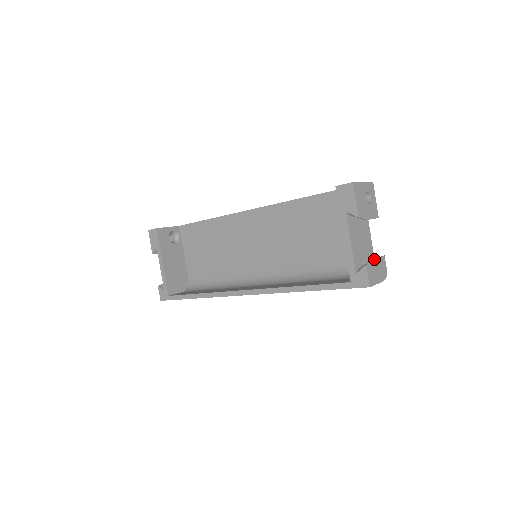
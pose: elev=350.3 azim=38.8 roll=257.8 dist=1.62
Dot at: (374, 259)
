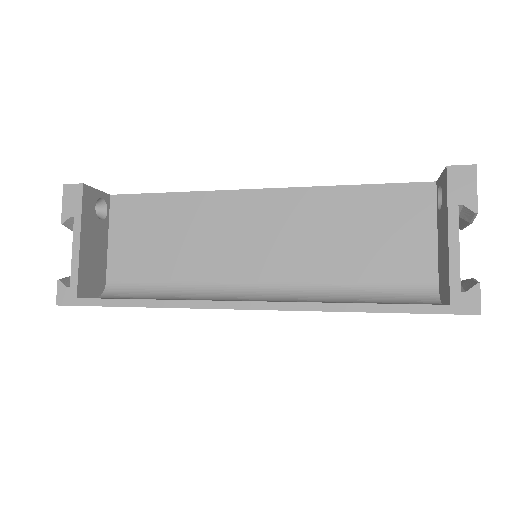
Dot at: (472, 279)
